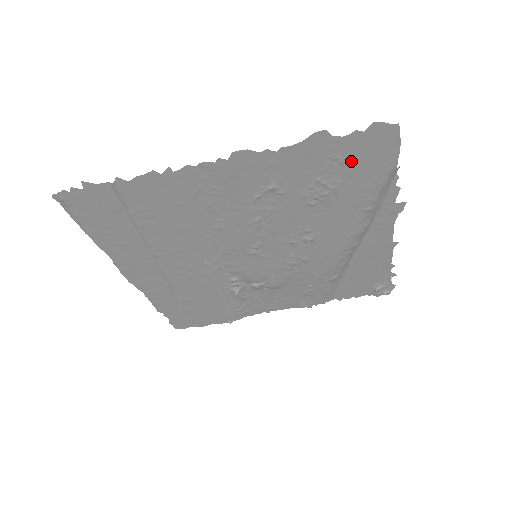
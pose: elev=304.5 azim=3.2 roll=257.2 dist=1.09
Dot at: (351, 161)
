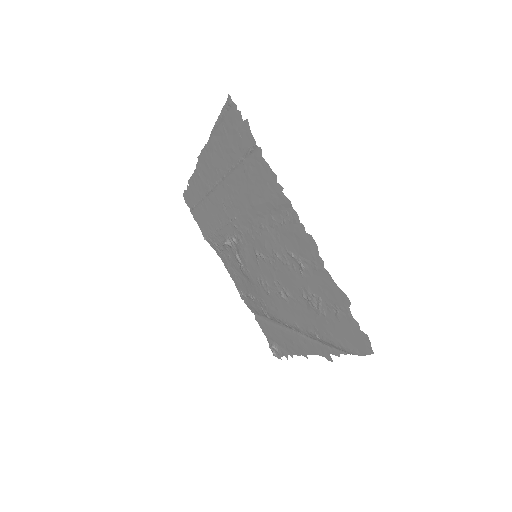
Dot at: (340, 322)
